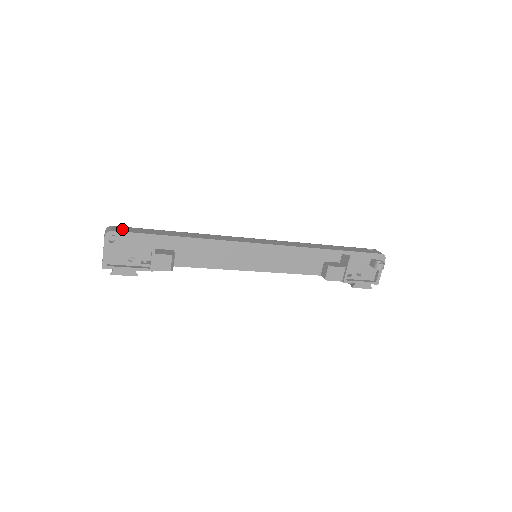
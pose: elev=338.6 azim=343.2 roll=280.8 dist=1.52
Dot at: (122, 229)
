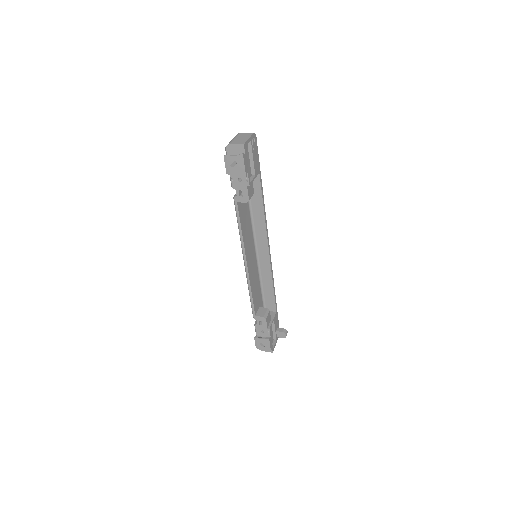
Dot at: occluded
